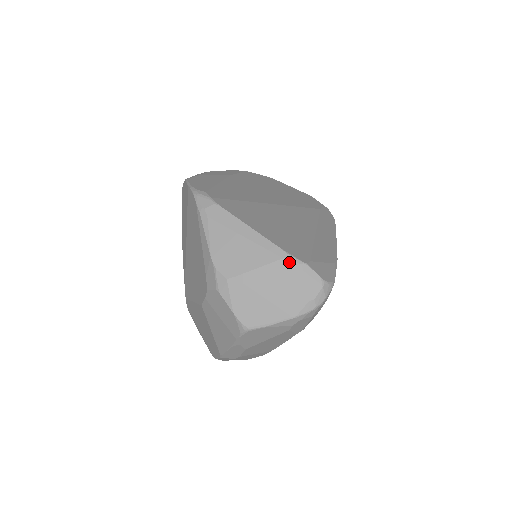
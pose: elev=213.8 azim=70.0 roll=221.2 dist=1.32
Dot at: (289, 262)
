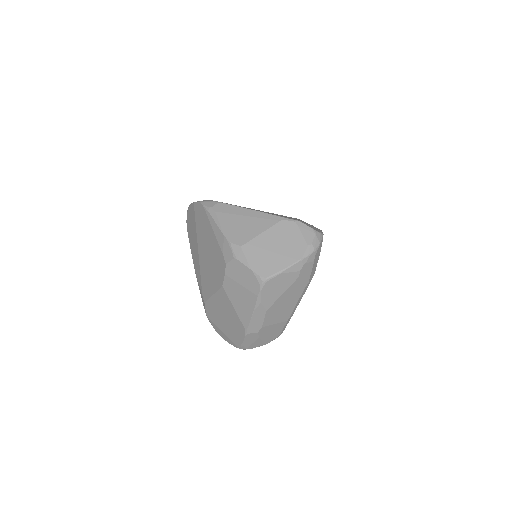
Dot at: (285, 222)
